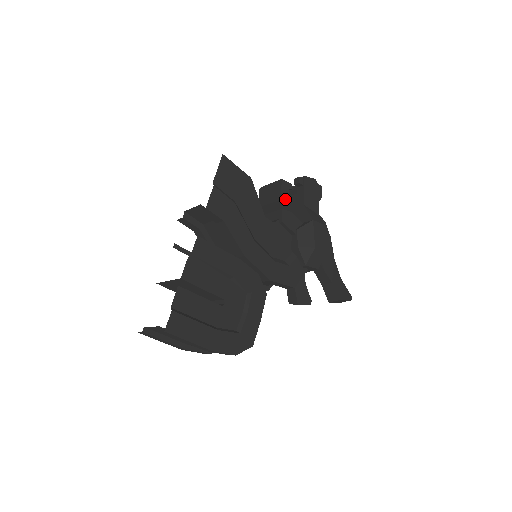
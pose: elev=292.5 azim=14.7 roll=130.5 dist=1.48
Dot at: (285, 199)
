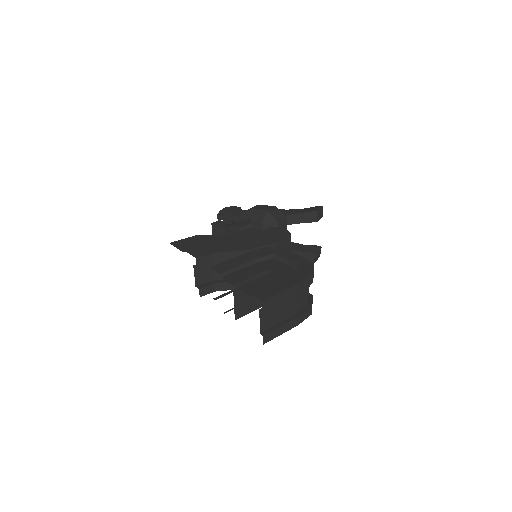
Dot at: (226, 225)
